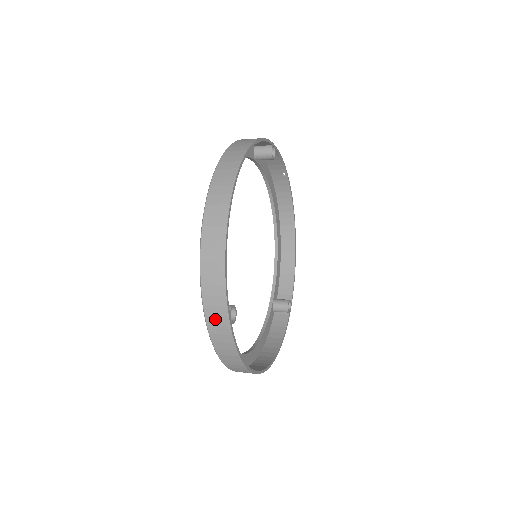
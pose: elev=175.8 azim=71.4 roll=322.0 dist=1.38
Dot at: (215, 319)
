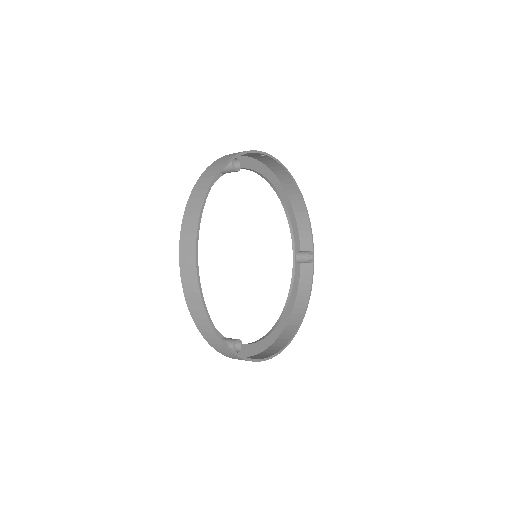
Dot at: (226, 353)
